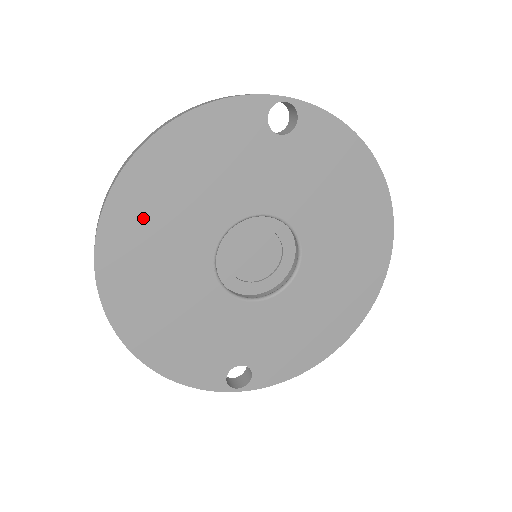
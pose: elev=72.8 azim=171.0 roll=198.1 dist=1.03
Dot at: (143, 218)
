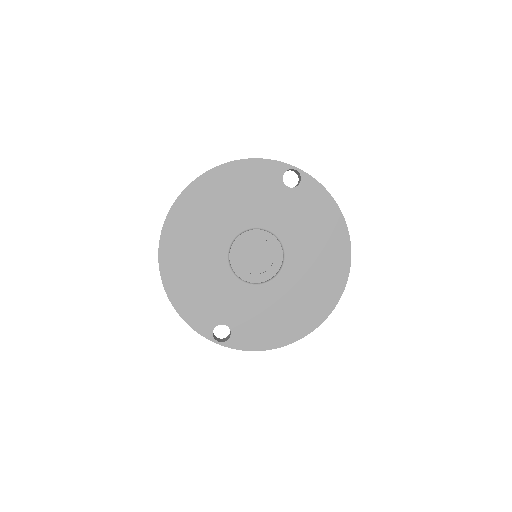
Dot at: (198, 207)
